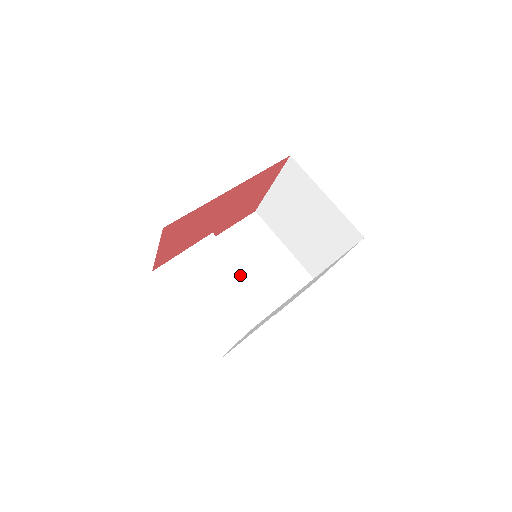
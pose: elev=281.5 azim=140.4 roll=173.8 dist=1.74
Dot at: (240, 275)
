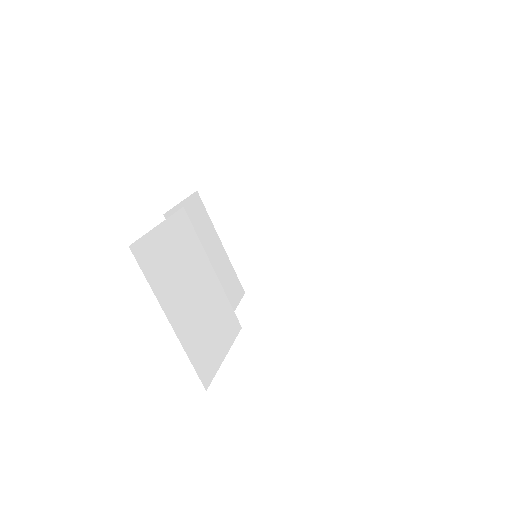
Dot at: (211, 274)
